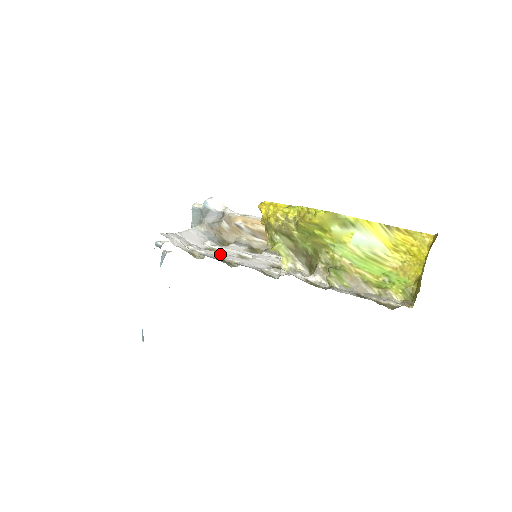
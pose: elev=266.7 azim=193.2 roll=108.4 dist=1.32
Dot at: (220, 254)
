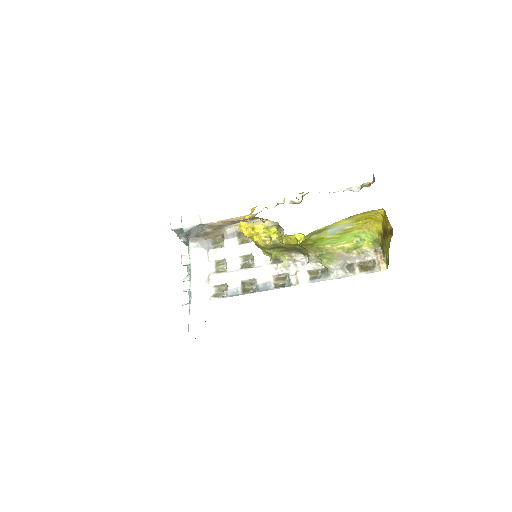
Dot at: (234, 275)
